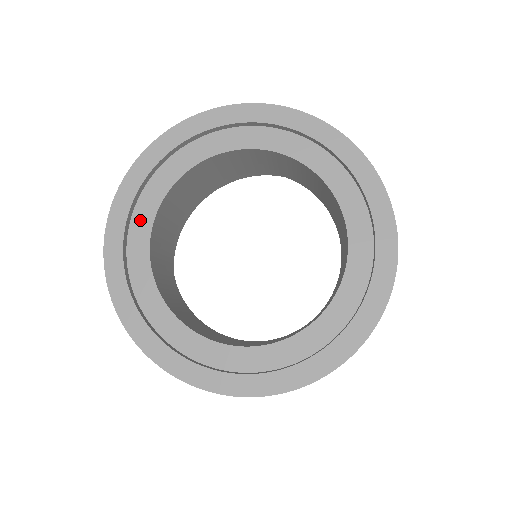
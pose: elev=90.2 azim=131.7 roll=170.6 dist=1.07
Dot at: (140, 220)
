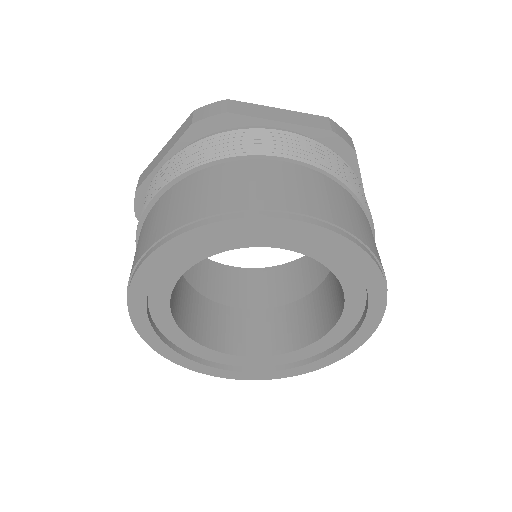
Dot at: (170, 270)
